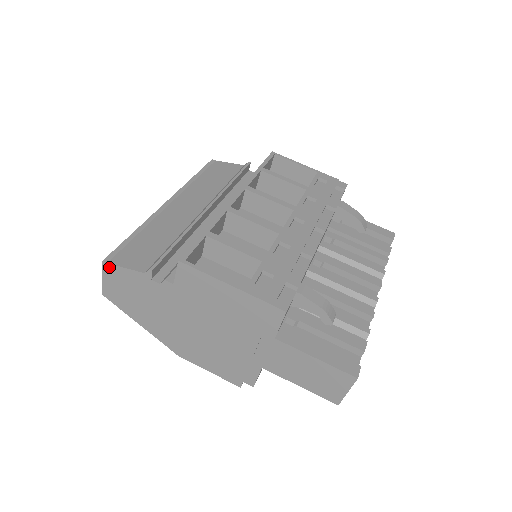
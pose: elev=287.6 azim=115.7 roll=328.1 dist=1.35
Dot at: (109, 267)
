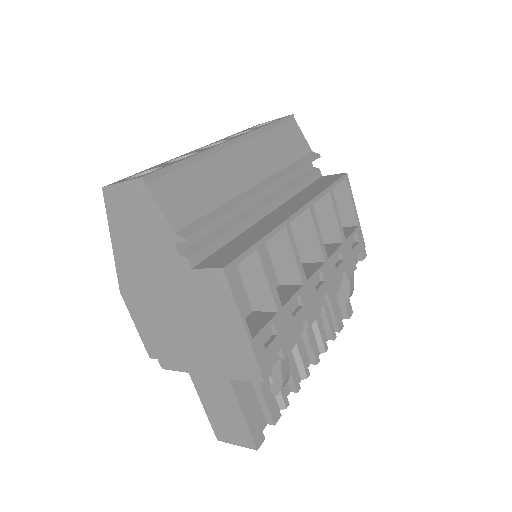
Dot at: (142, 187)
